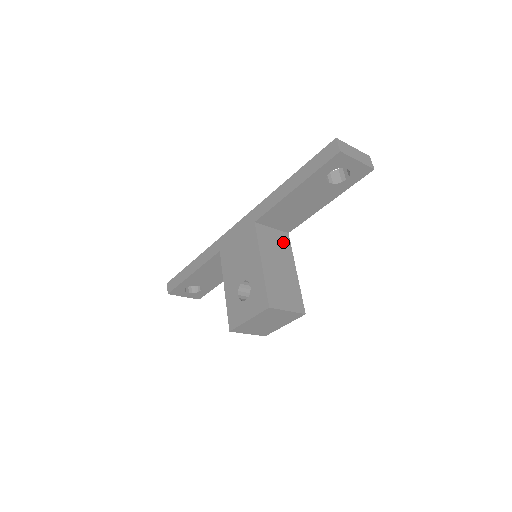
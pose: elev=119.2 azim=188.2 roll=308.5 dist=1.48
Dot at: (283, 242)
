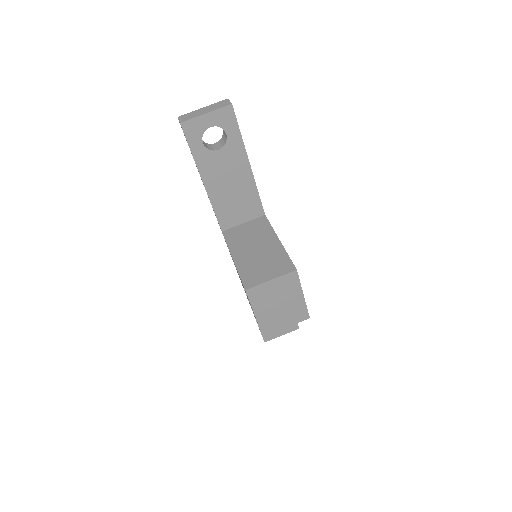
Dot at: (259, 226)
